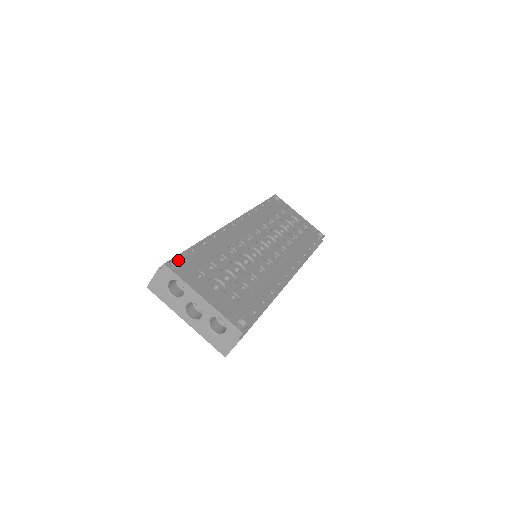
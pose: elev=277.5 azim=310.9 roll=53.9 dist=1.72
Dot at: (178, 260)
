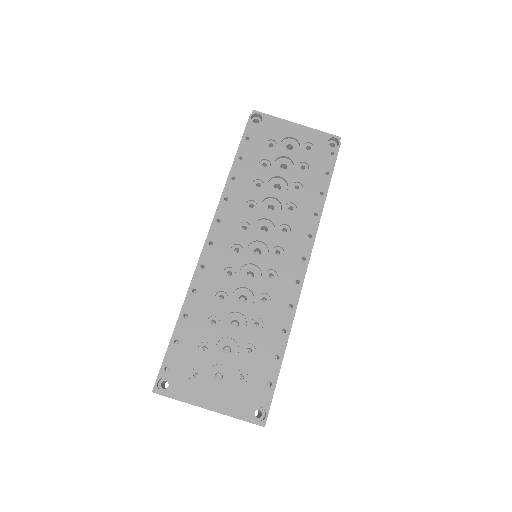
Dot at: (166, 373)
